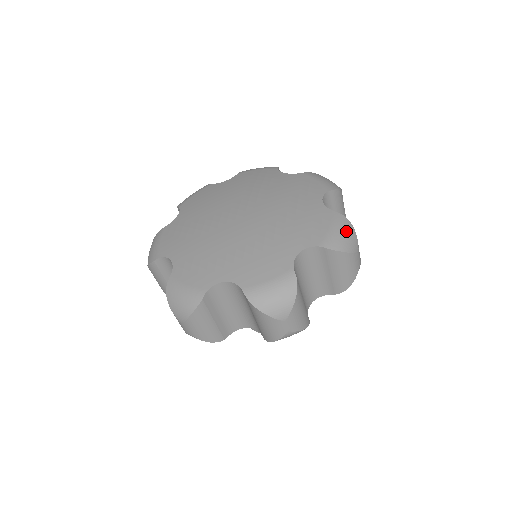
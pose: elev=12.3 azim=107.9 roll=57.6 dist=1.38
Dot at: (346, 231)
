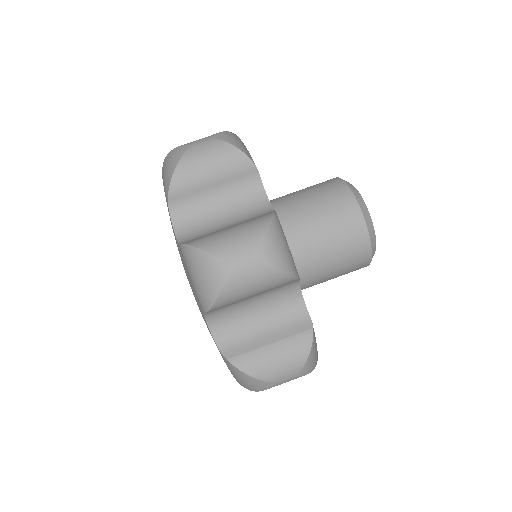
Dot at: (241, 379)
